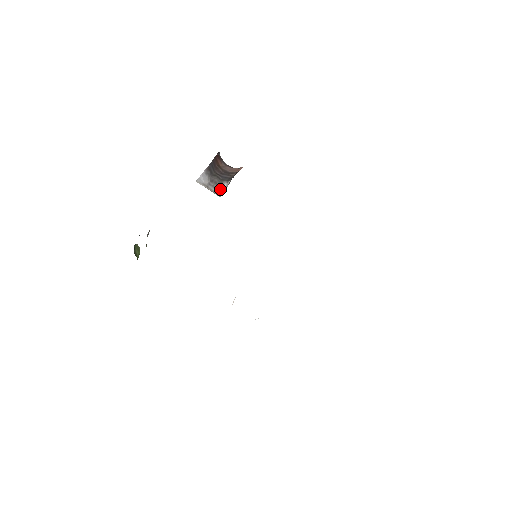
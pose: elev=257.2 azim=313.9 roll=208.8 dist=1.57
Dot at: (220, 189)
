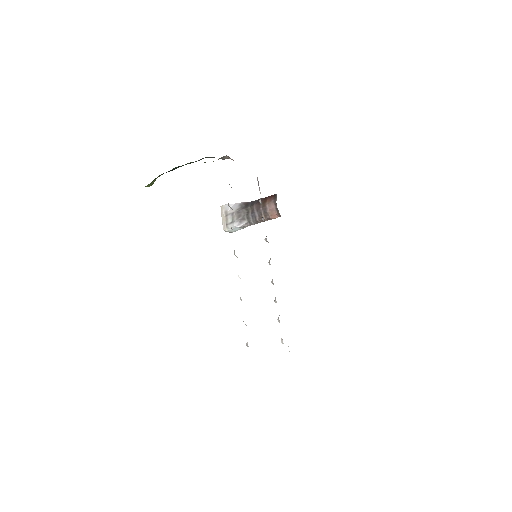
Dot at: (236, 223)
